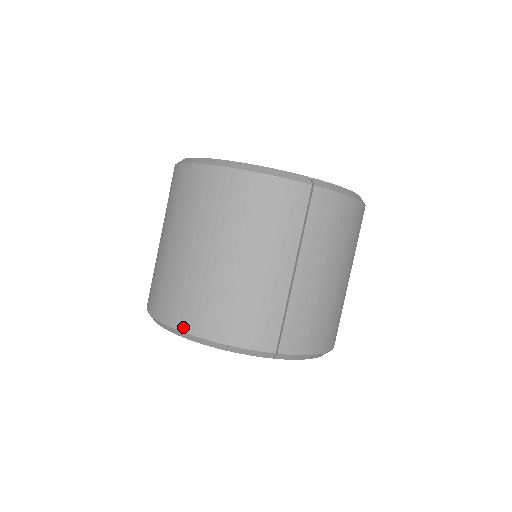
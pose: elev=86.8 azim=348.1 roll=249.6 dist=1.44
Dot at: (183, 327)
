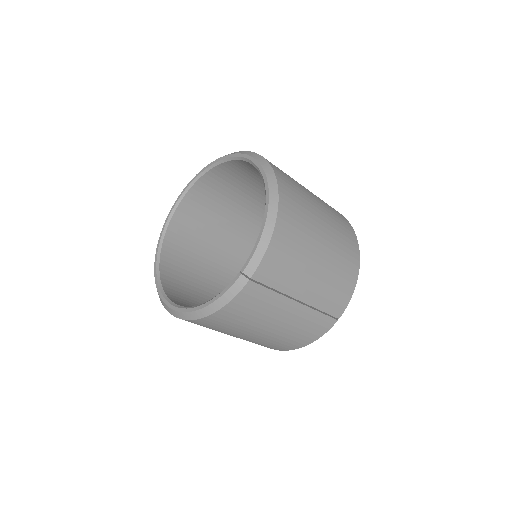
Dot at: (282, 350)
